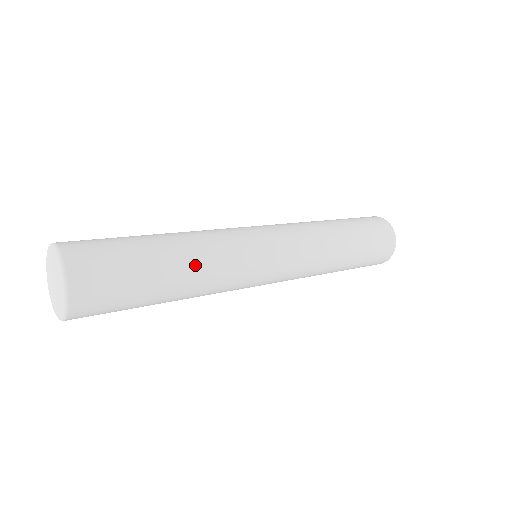
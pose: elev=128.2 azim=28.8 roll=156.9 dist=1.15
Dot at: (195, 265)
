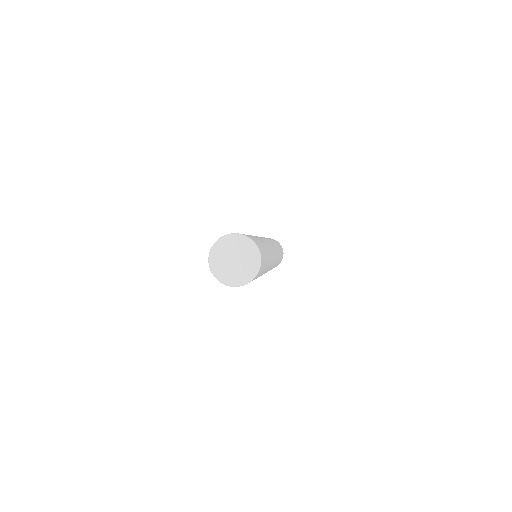
Dot at: (270, 256)
